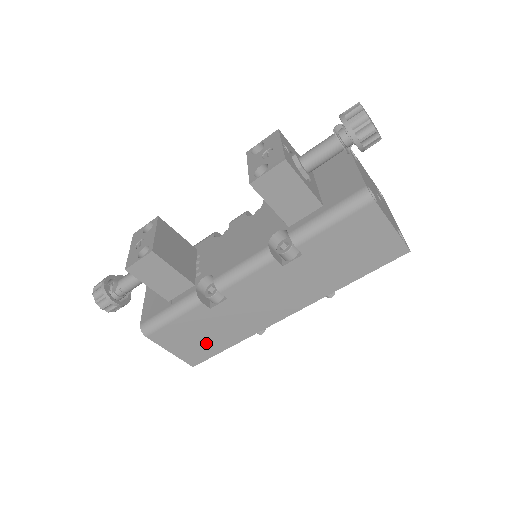
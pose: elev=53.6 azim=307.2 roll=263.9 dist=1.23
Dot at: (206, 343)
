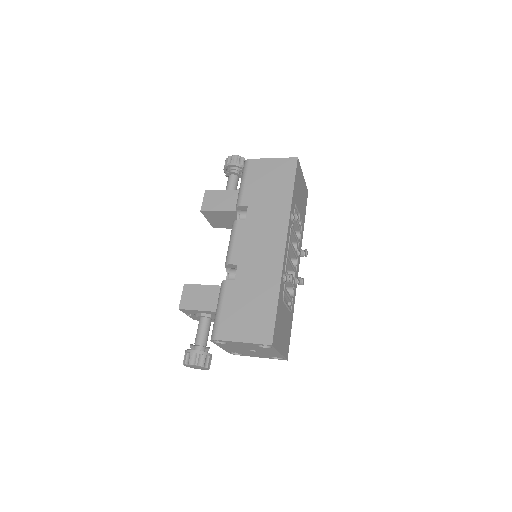
Dot at: (259, 312)
